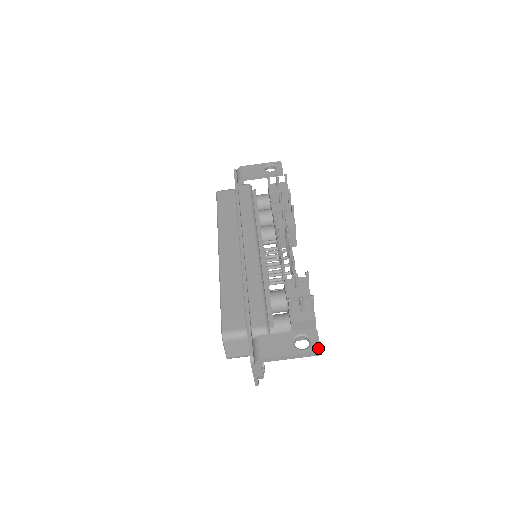
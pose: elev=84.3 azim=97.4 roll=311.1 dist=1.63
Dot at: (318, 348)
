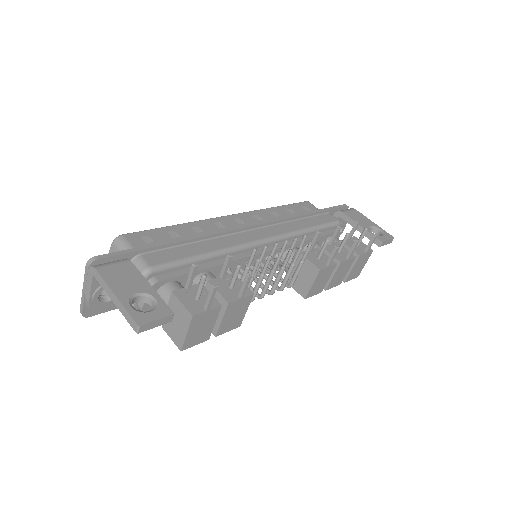
Dot at: (142, 321)
